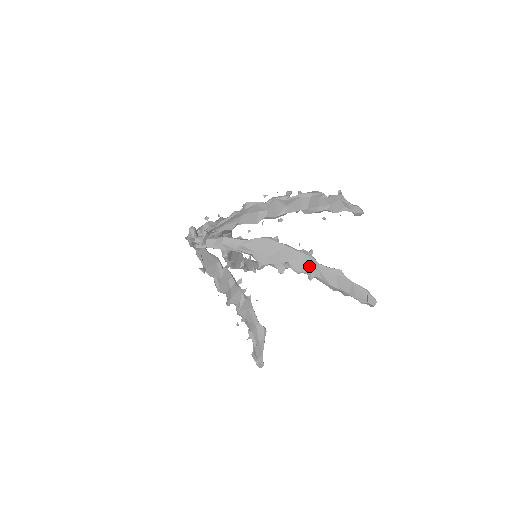
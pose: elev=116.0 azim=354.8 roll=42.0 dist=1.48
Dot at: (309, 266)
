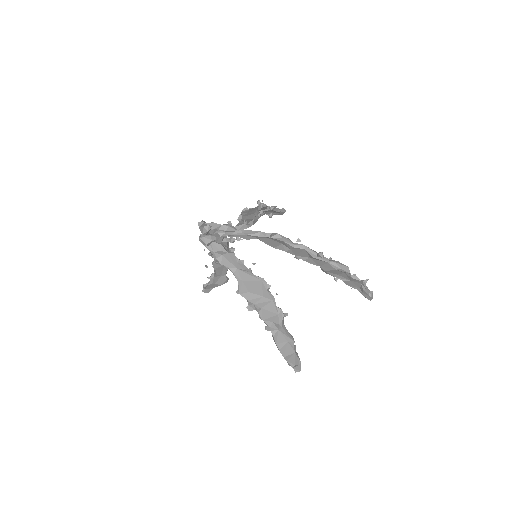
Dot at: (274, 322)
